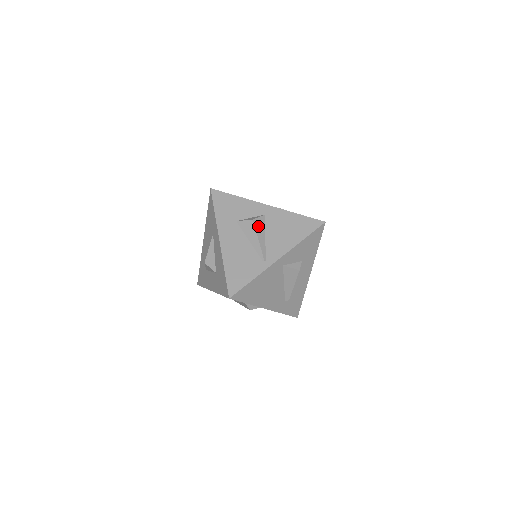
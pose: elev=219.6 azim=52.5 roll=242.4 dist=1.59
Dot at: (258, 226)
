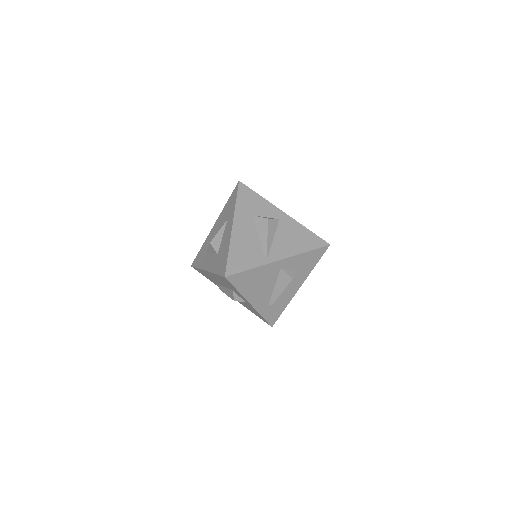
Dot at: (271, 226)
